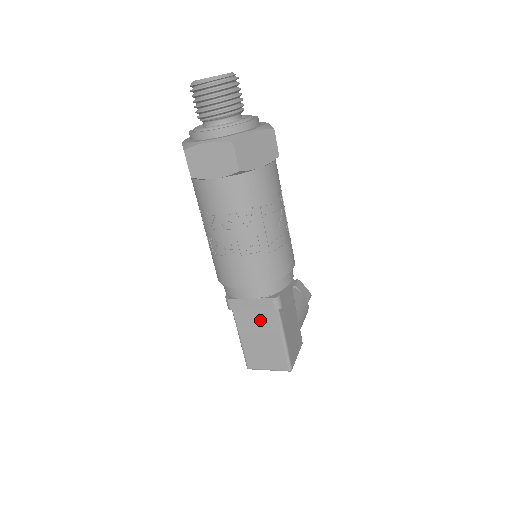
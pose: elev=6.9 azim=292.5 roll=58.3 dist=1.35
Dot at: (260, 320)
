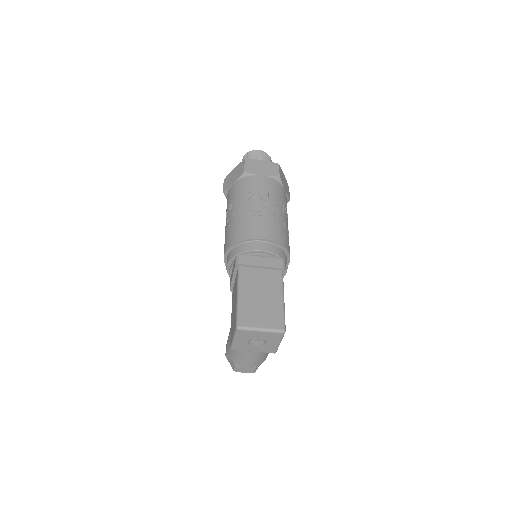
Dot at: (264, 278)
